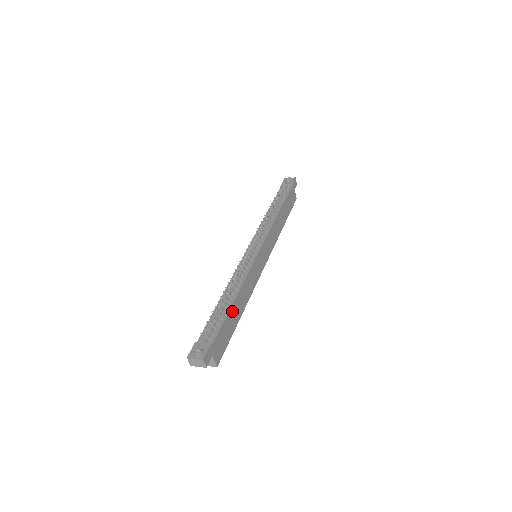
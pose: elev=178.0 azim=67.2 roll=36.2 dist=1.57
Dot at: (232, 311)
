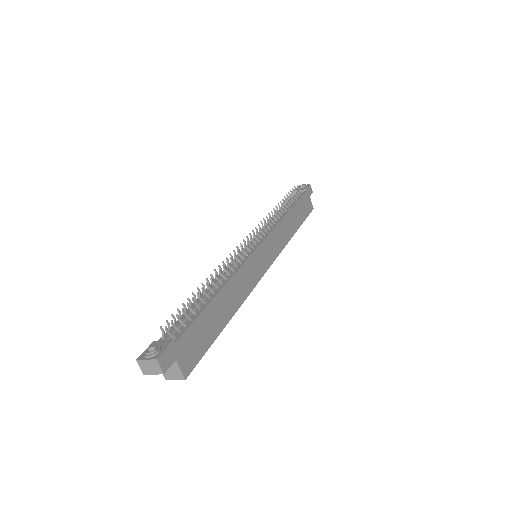
Dot at: (213, 307)
